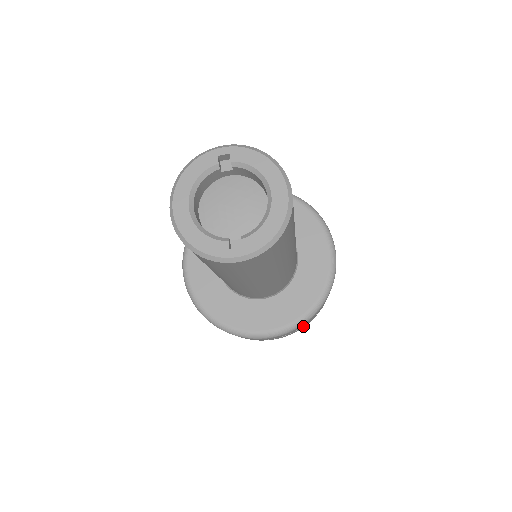
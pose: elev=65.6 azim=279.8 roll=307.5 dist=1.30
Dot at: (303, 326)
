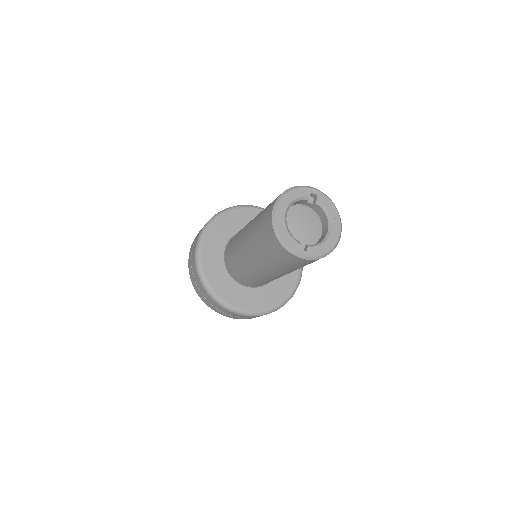
Dot at: occluded
